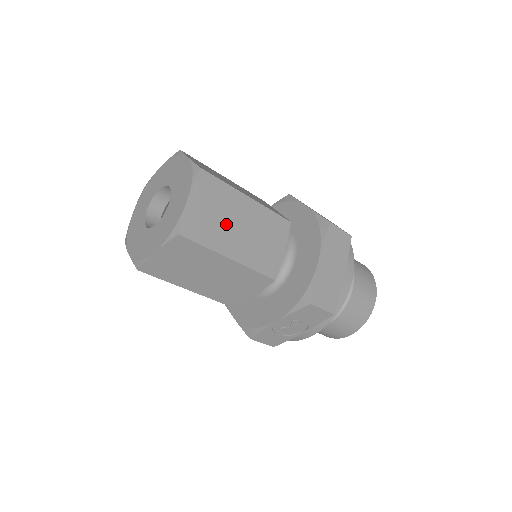
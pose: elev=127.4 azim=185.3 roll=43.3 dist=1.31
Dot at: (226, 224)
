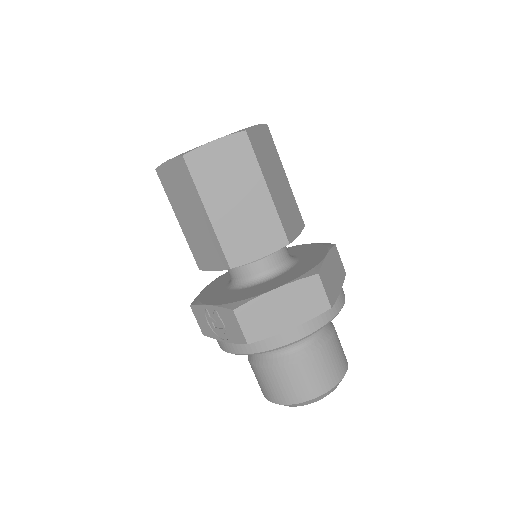
Dot at: (228, 187)
